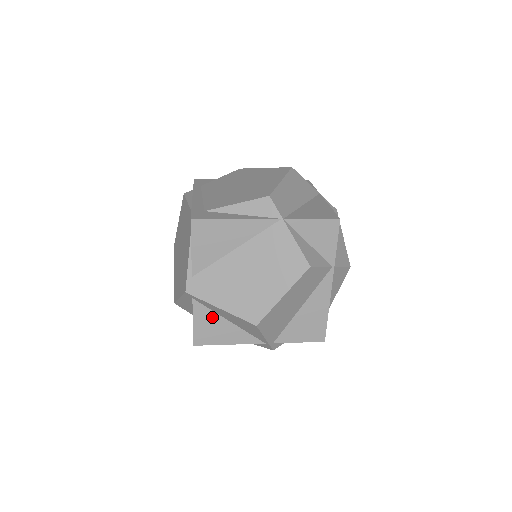
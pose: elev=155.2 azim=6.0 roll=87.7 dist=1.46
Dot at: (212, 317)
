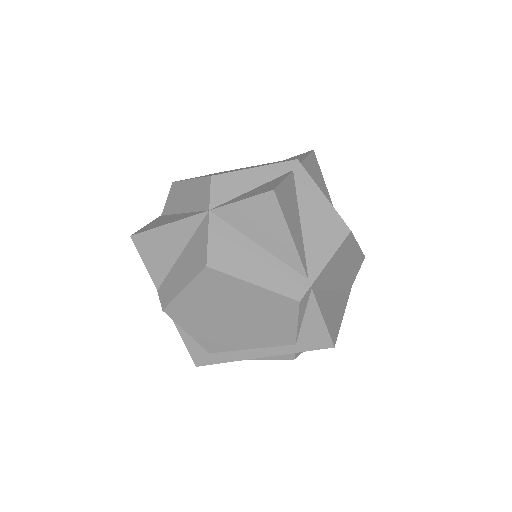
Dot at: (294, 200)
